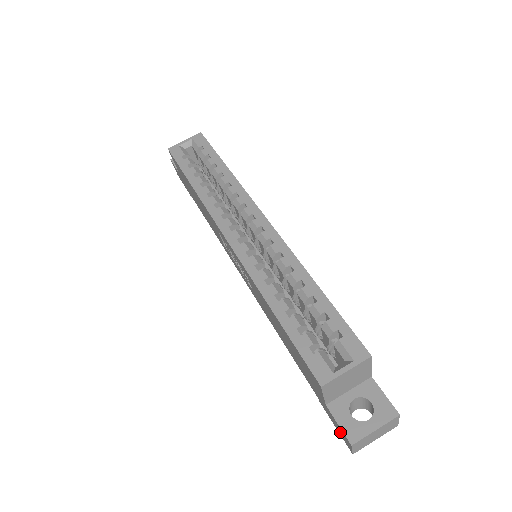
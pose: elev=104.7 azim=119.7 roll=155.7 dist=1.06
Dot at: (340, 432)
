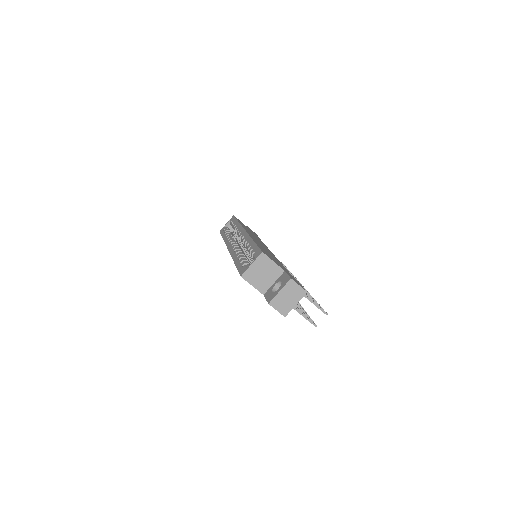
Dot at: occluded
